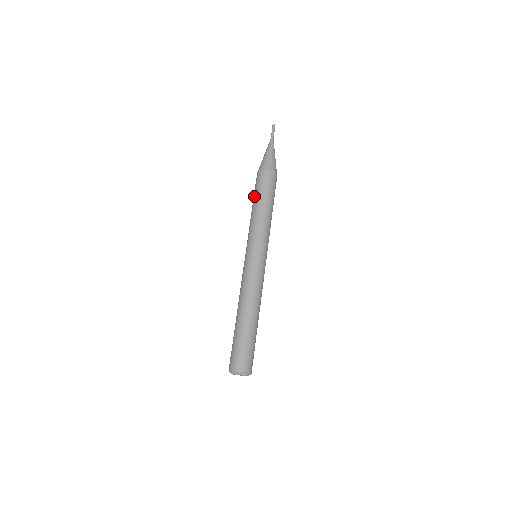
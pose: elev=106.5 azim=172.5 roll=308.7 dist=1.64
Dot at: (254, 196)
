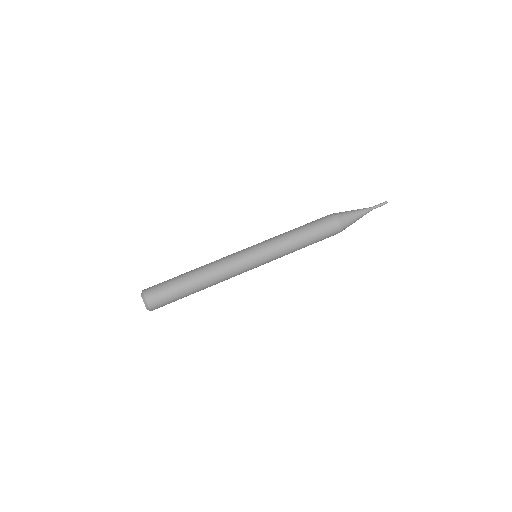
Dot at: occluded
